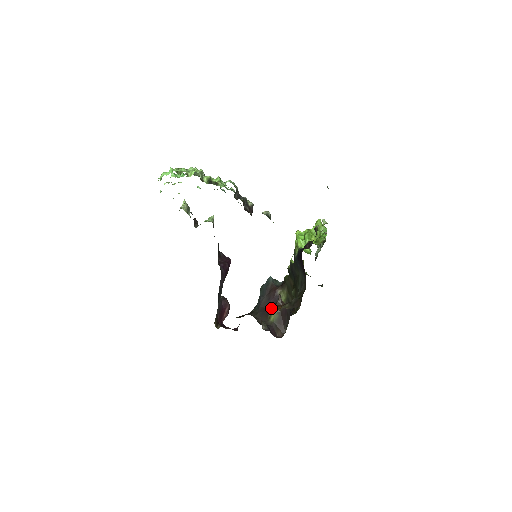
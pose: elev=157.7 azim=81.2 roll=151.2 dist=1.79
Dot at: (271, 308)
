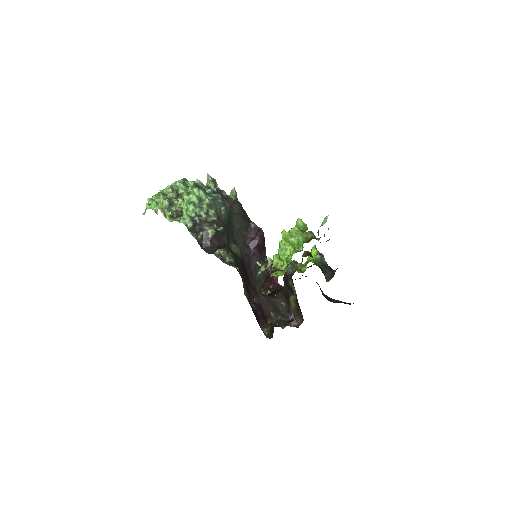
Dot at: (290, 295)
